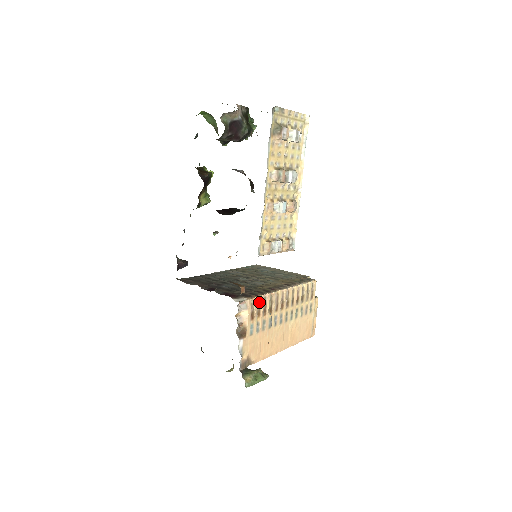
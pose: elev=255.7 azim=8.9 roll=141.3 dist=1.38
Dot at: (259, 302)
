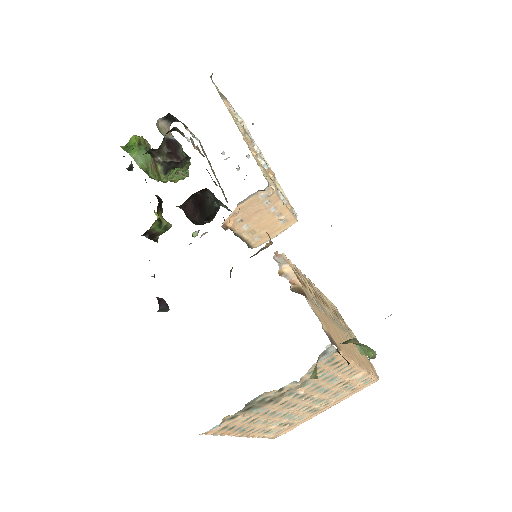
Dot at: (295, 270)
